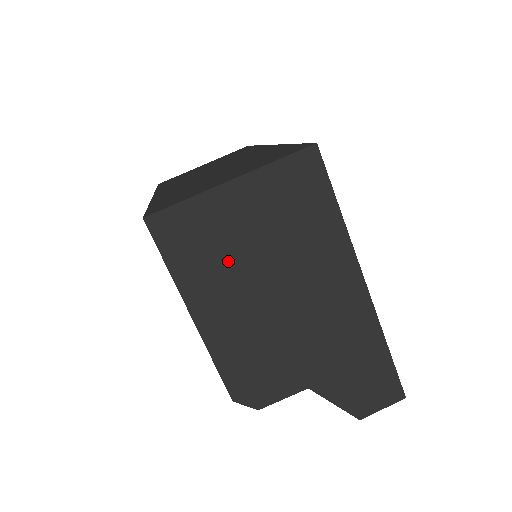
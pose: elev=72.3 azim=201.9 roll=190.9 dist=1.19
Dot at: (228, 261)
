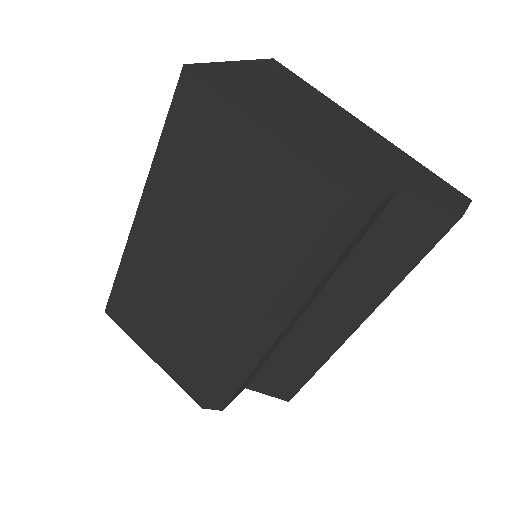
Dot at: (265, 98)
